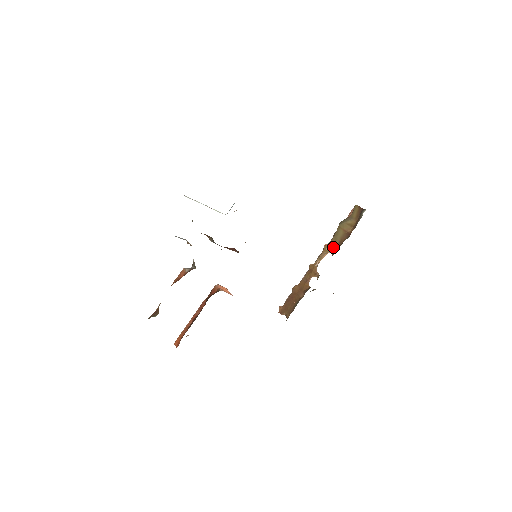
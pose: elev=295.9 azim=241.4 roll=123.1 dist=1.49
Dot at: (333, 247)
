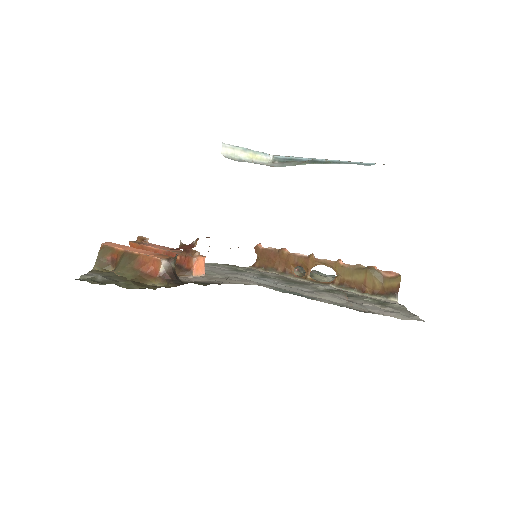
Dot at: (342, 276)
